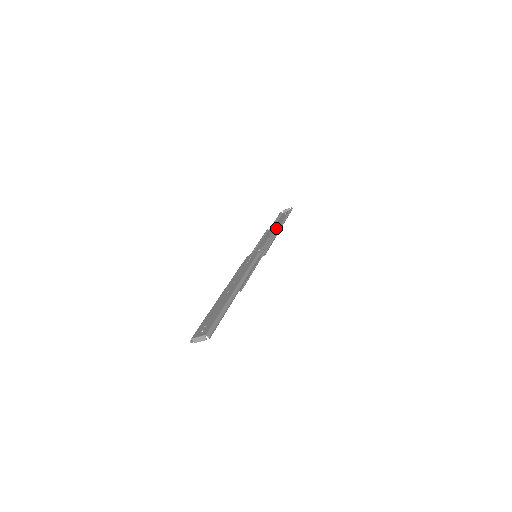
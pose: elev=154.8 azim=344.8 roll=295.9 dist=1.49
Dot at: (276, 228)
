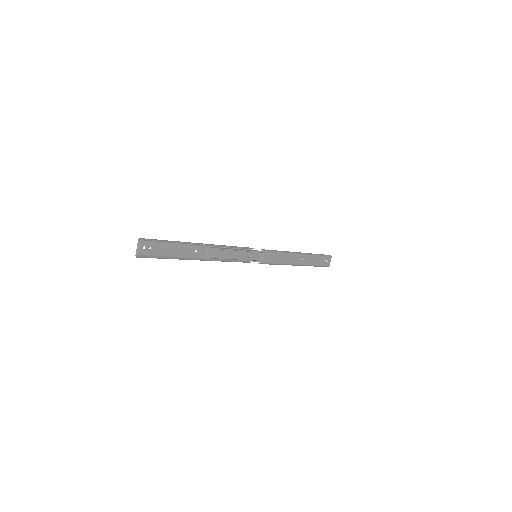
Dot at: occluded
